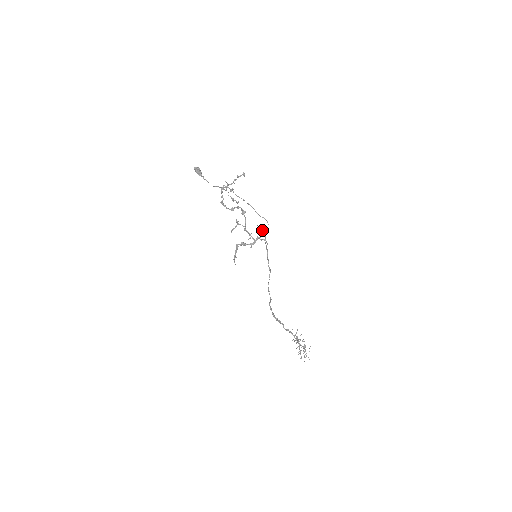
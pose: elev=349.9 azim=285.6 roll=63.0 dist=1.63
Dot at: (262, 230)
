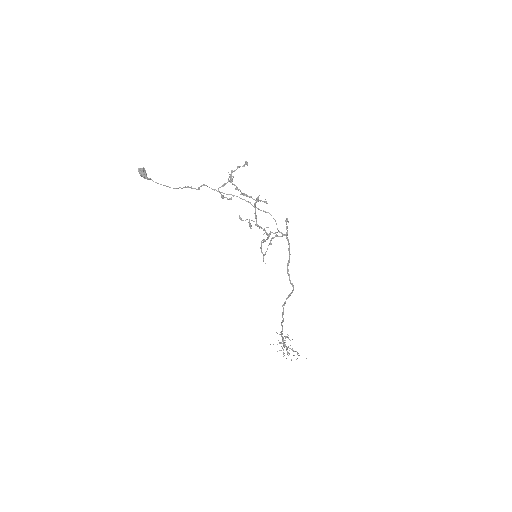
Dot at: (287, 219)
